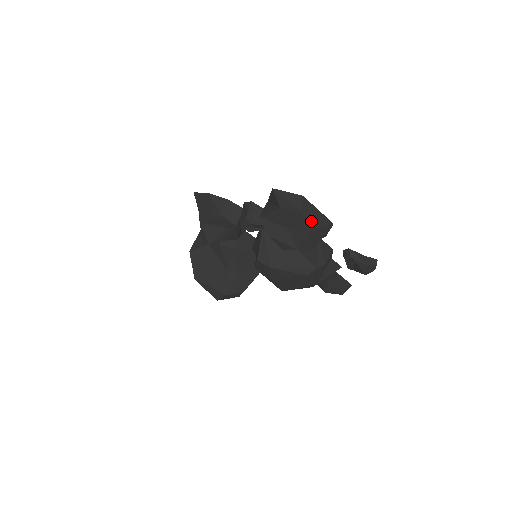
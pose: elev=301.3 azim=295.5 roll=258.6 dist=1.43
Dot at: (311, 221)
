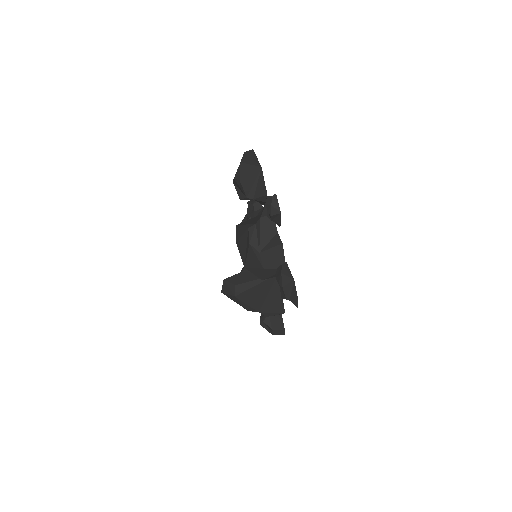
Dot at: (247, 159)
